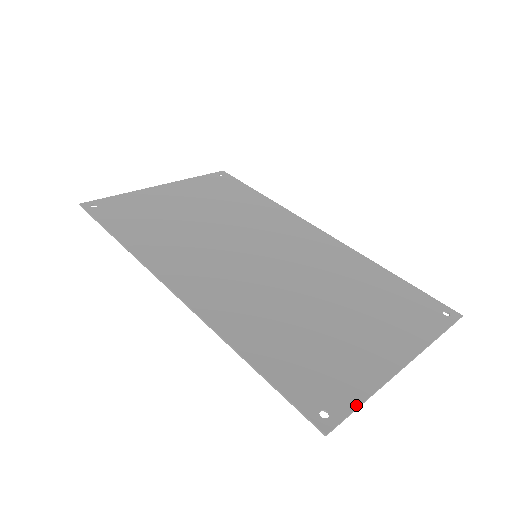
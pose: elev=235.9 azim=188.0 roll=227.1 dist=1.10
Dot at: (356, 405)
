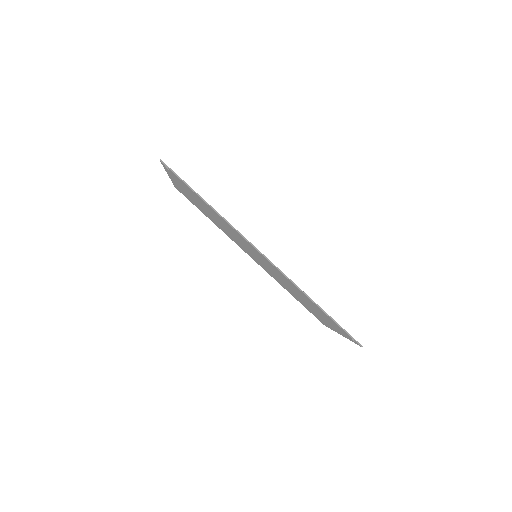
Dot at: occluded
